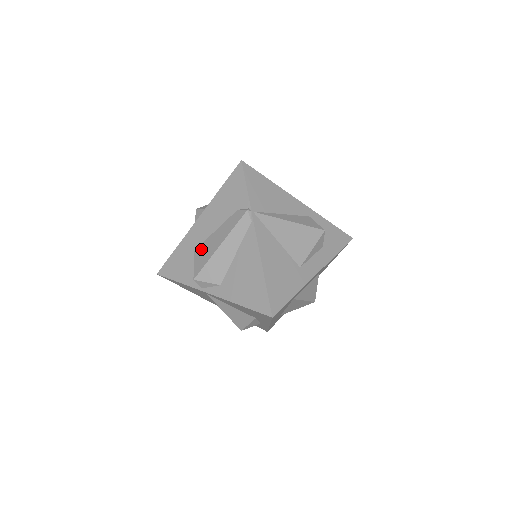
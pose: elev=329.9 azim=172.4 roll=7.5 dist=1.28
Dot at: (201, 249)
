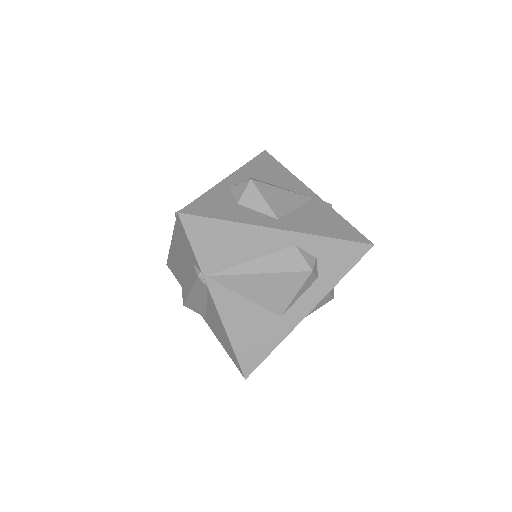
Dot at: (182, 276)
